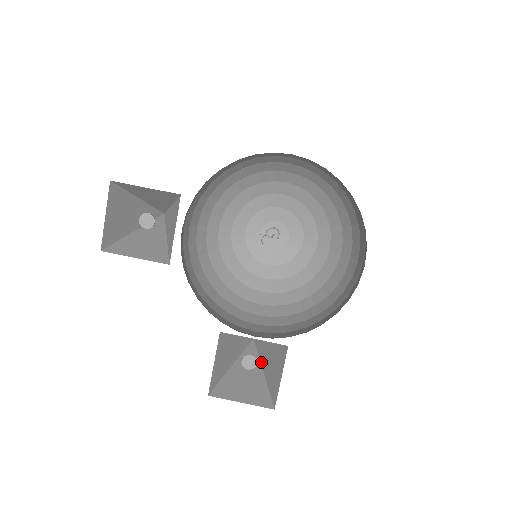
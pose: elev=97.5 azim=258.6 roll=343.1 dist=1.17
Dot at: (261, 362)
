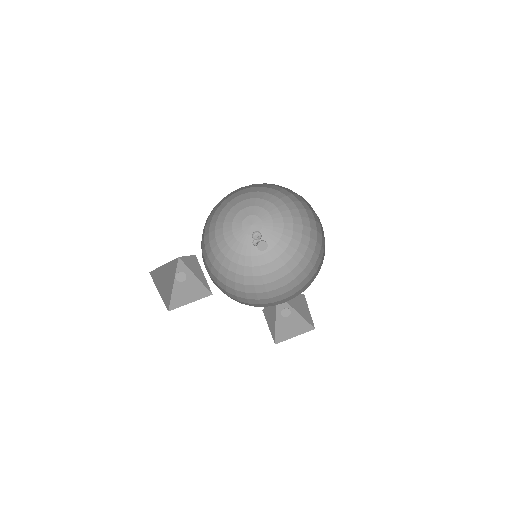
Dot at: (290, 305)
